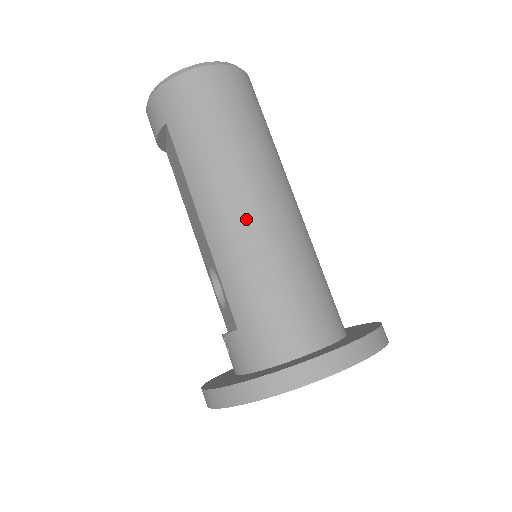
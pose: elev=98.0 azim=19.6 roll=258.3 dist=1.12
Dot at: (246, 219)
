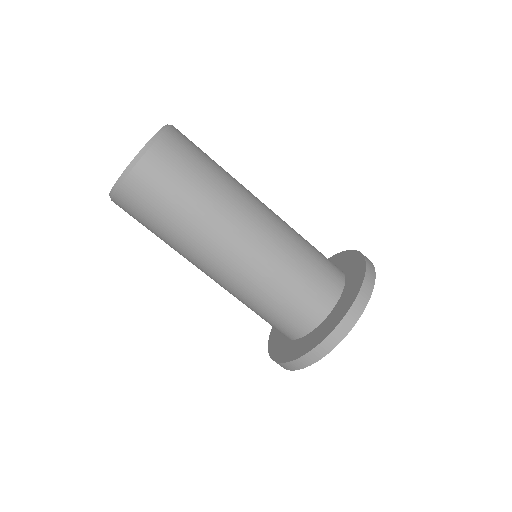
Dot at: (226, 272)
